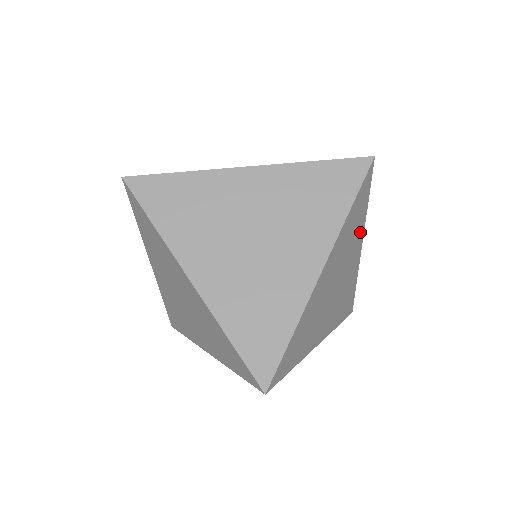
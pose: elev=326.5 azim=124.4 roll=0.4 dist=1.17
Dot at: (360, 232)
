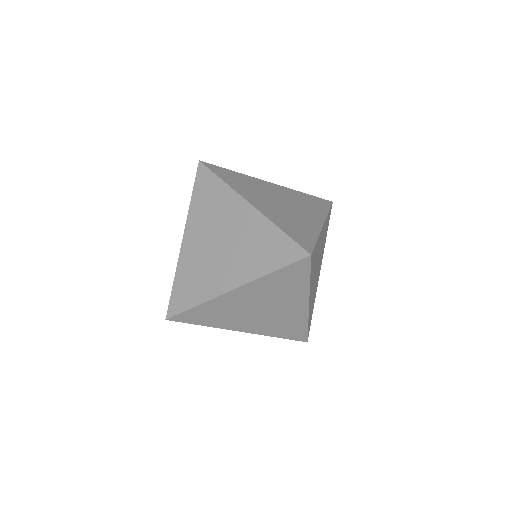
Dot at: (323, 251)
